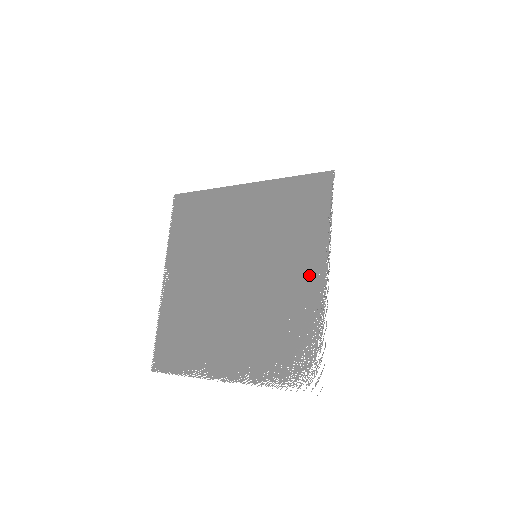
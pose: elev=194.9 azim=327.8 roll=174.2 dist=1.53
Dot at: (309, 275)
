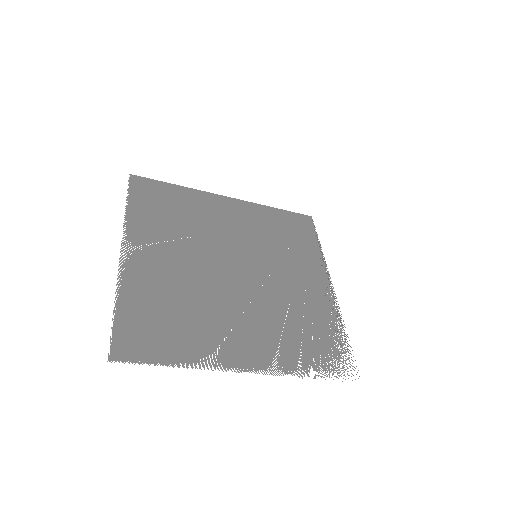
Dot at: (315, 282)
